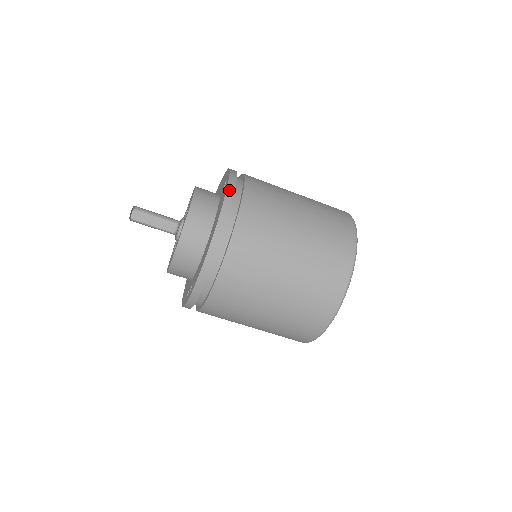
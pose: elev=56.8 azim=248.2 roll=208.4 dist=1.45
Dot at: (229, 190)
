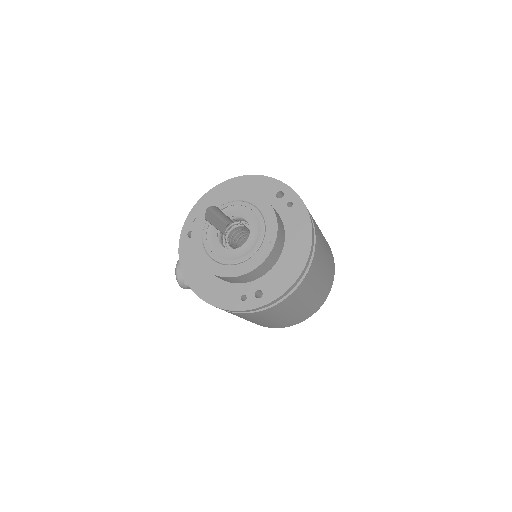
Dot at: occluded
